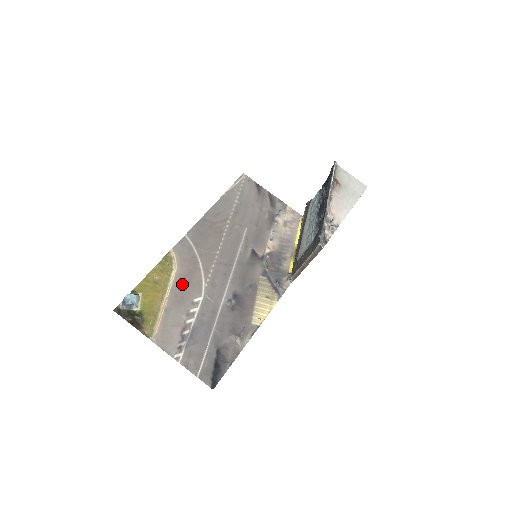
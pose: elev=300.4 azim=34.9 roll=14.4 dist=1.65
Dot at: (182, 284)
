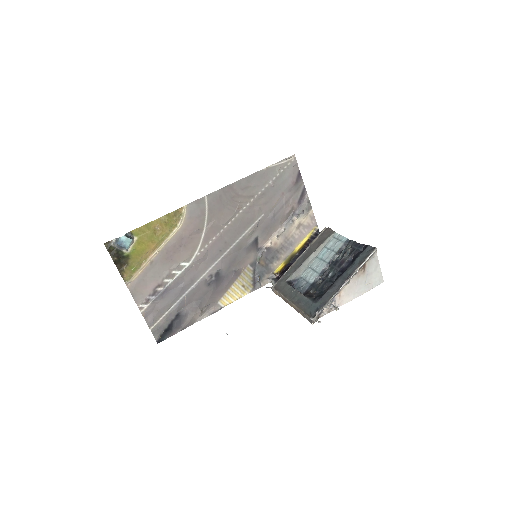
Dot at: (178, 244)
